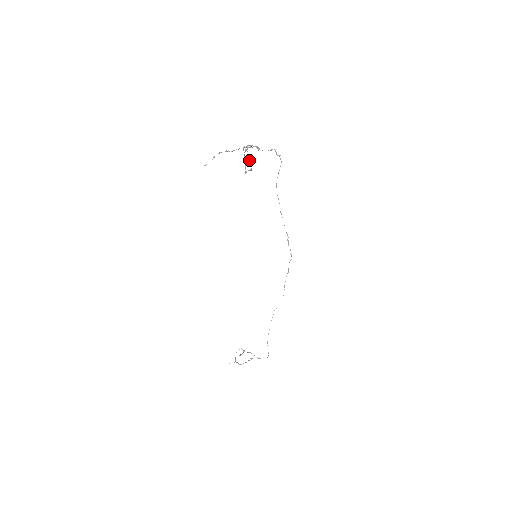
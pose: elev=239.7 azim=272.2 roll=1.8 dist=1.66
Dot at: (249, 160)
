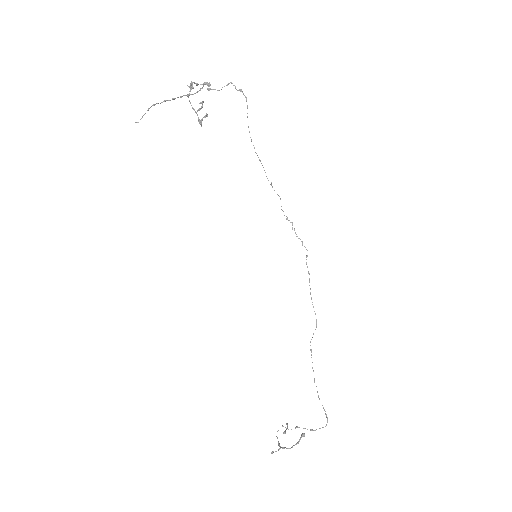
Dot at: occluded
